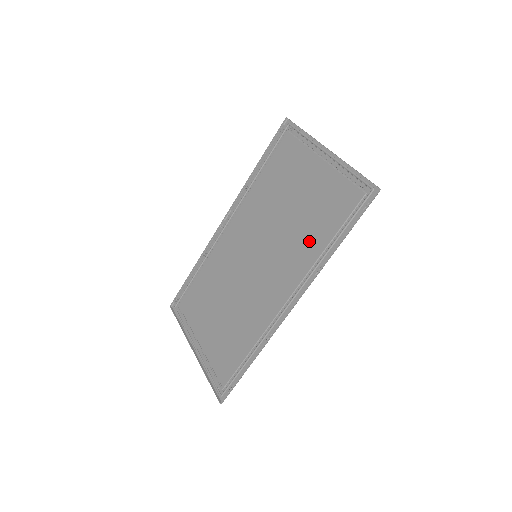
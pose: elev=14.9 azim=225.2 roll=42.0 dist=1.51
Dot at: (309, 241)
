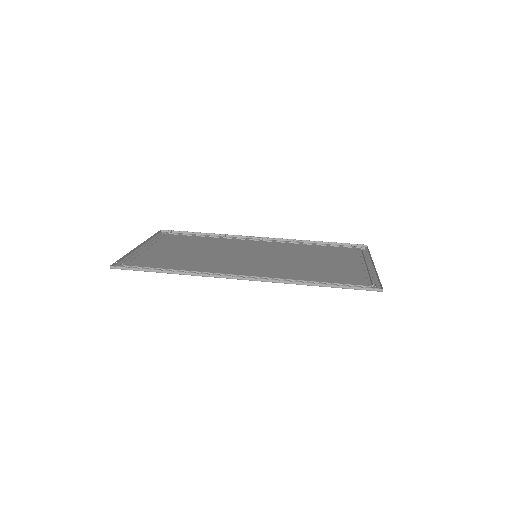
Dot at: (302, 273)
